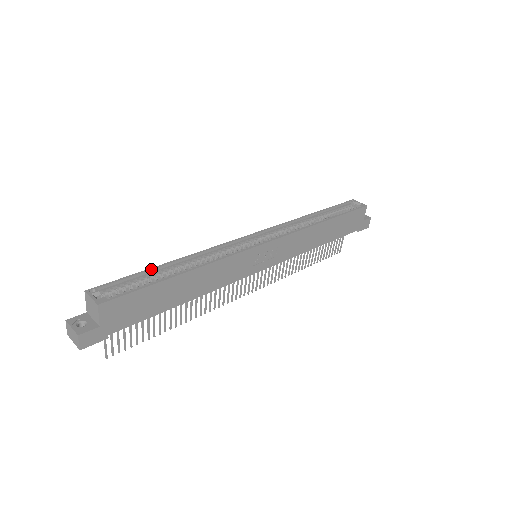
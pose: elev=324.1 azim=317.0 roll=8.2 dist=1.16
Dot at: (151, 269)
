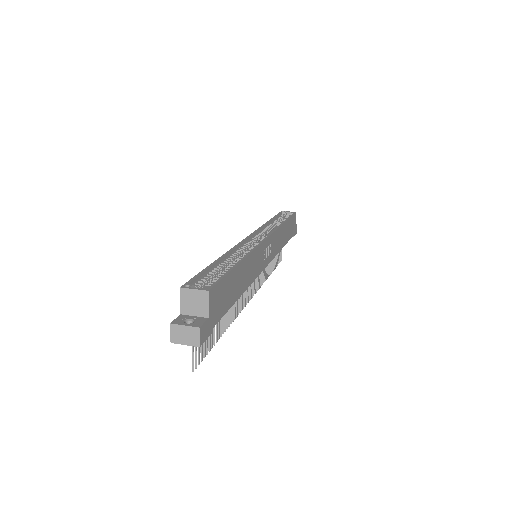
Dot at: (211, 265)
